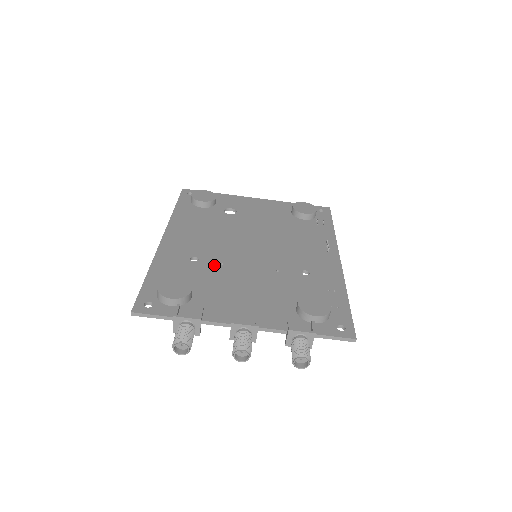
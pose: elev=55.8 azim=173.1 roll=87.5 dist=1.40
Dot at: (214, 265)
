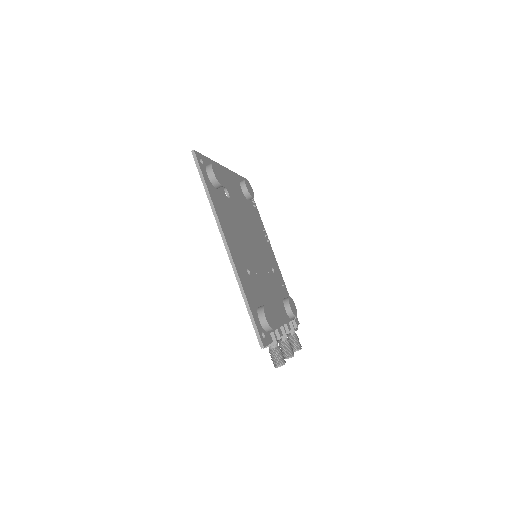
Dot at: (256, 277)
